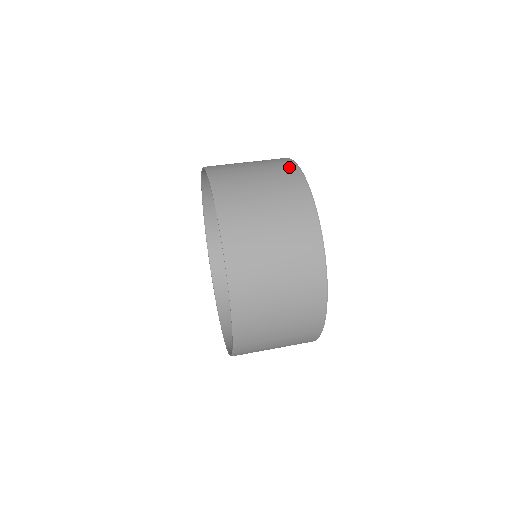
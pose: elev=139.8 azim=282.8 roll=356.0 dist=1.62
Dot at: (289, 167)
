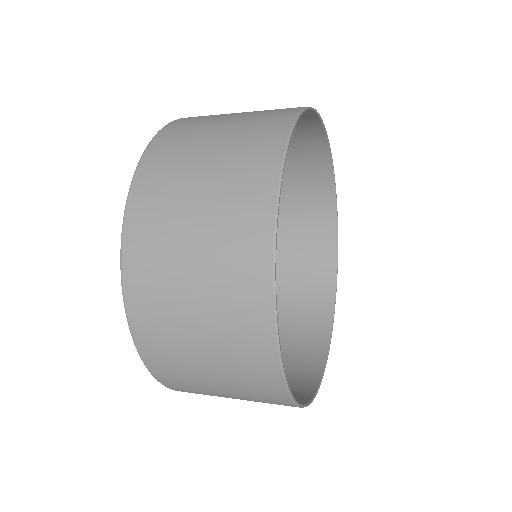
Dot at: (291, 108)
